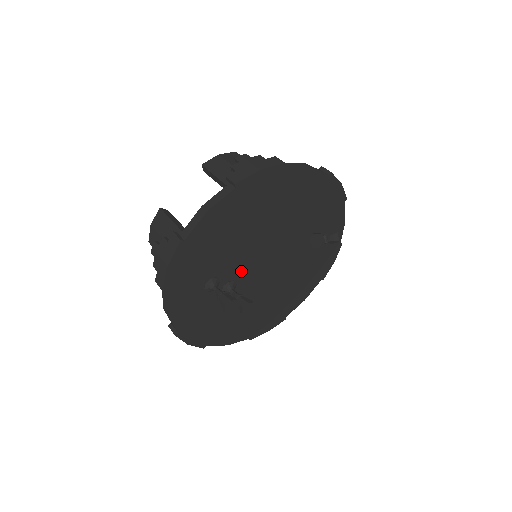
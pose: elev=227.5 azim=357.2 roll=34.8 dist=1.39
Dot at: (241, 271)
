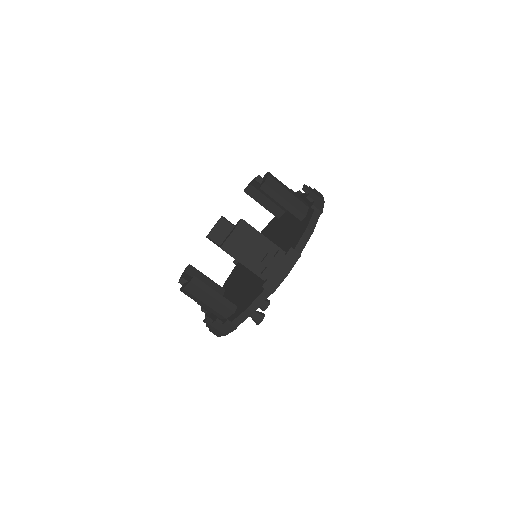
Dot at: occluded
